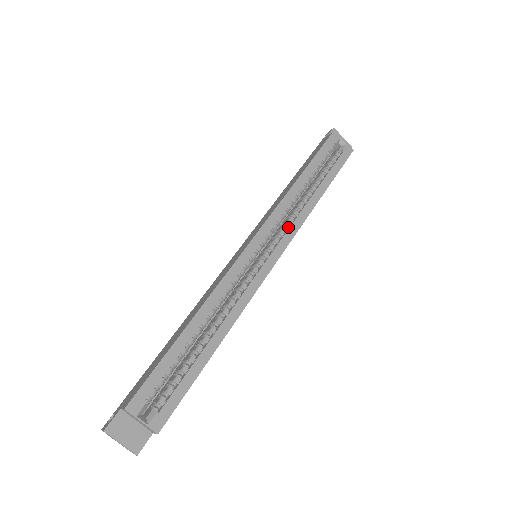
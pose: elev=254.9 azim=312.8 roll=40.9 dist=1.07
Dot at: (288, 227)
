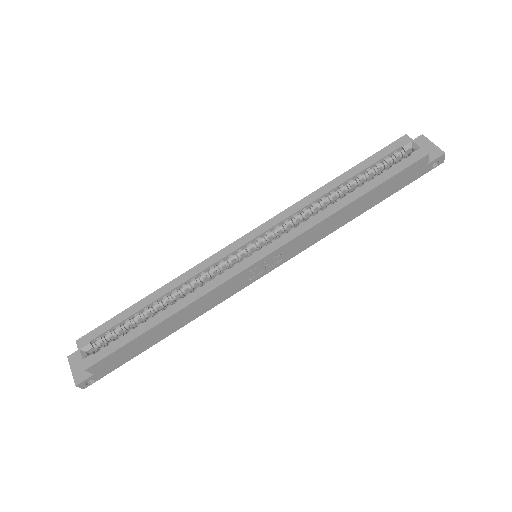
Dot at: (293, 229)
